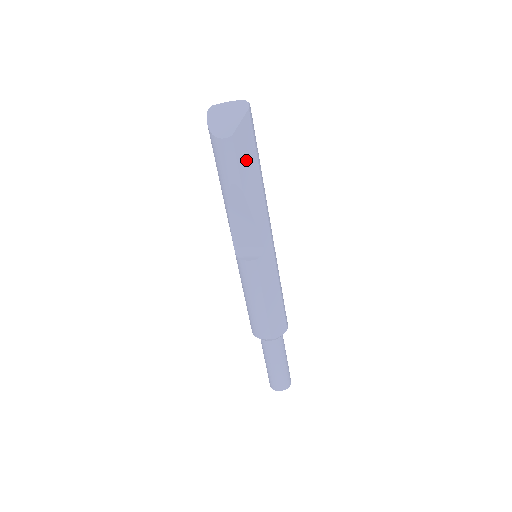
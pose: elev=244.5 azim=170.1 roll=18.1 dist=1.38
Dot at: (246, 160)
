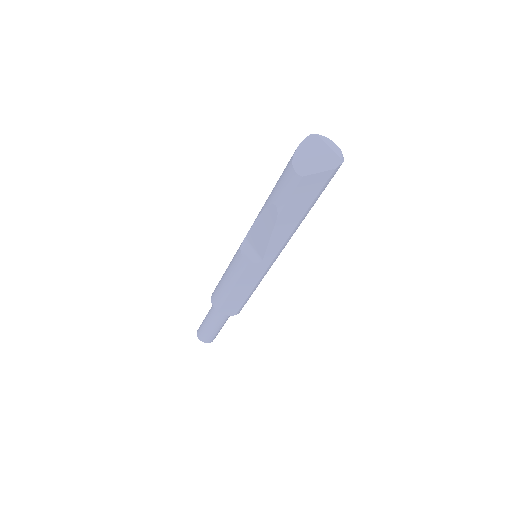
Dot at: (300, 199)
